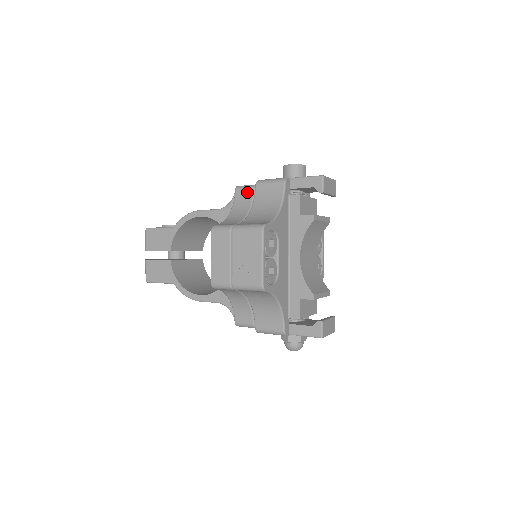
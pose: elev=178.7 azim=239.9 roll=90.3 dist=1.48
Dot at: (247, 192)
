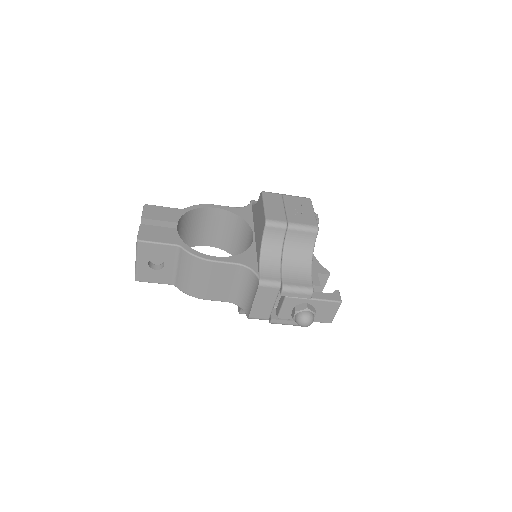
Dot at: occluded
